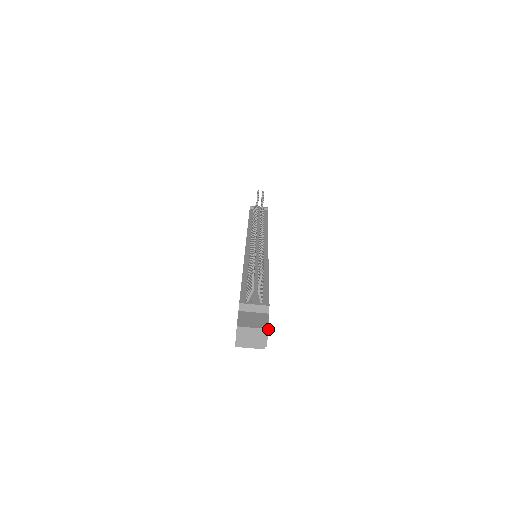
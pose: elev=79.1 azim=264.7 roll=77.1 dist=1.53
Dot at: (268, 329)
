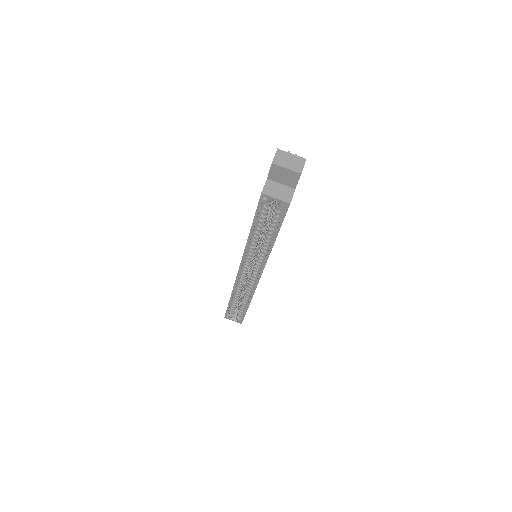
Dot at: occluded
